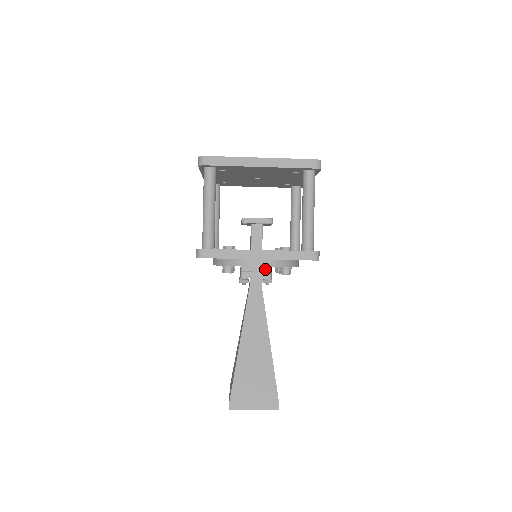
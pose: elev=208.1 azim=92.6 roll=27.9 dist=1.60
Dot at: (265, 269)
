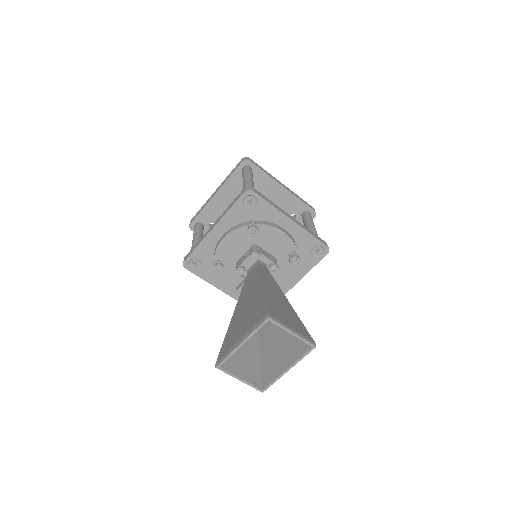
Dot at: (273, 257)
